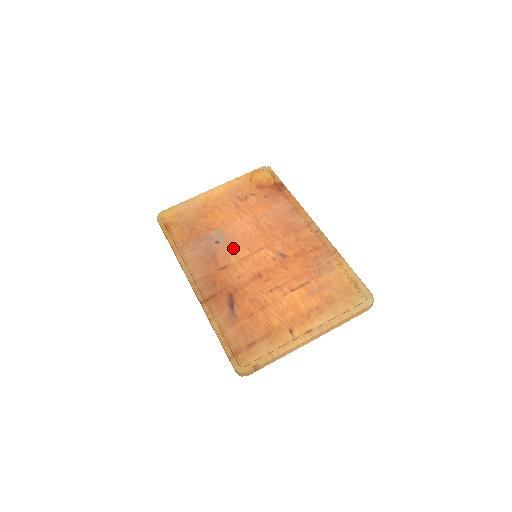
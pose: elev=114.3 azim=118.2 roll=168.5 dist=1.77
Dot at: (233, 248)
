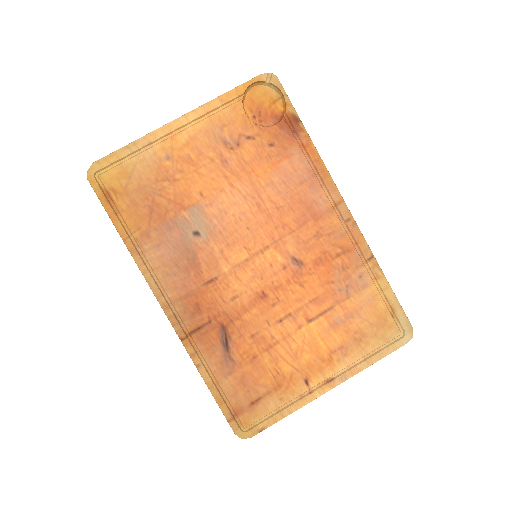
Dot at: (222, 246)
